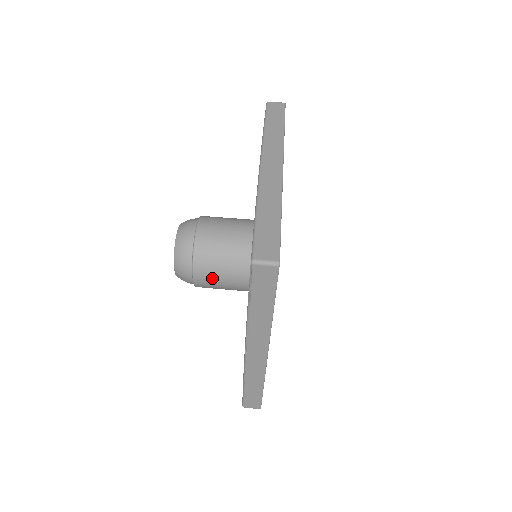
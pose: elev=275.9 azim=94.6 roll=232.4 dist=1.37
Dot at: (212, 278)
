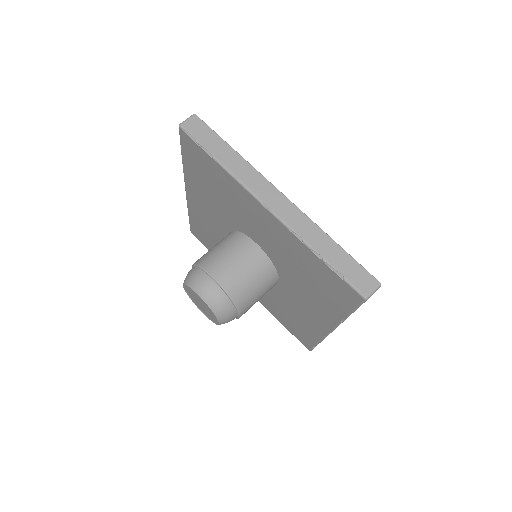
Dot at: (228, 266)
